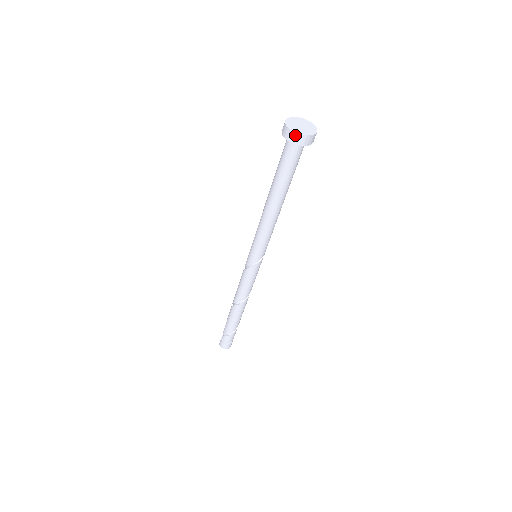
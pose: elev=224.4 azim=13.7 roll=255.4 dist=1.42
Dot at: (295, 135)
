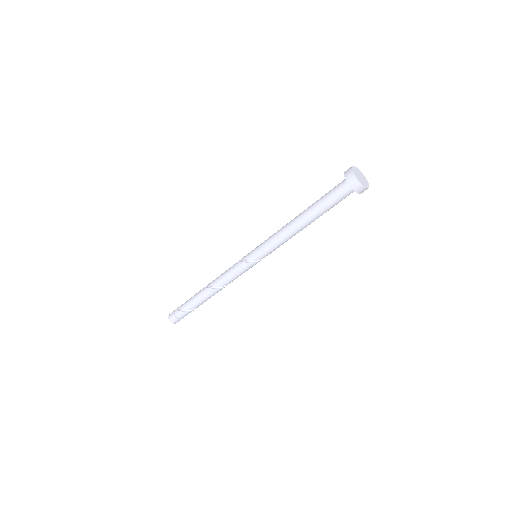
Dot at: (355, 180)
